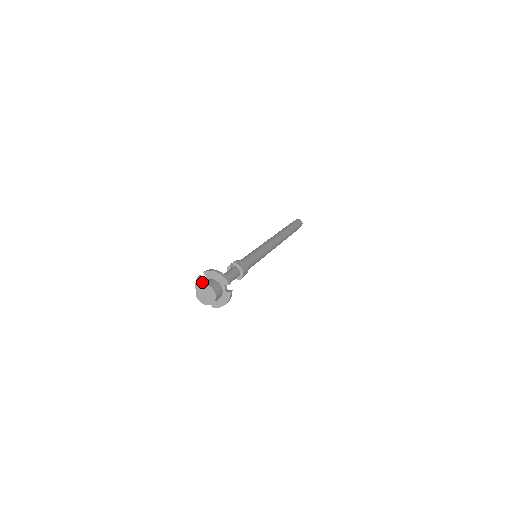
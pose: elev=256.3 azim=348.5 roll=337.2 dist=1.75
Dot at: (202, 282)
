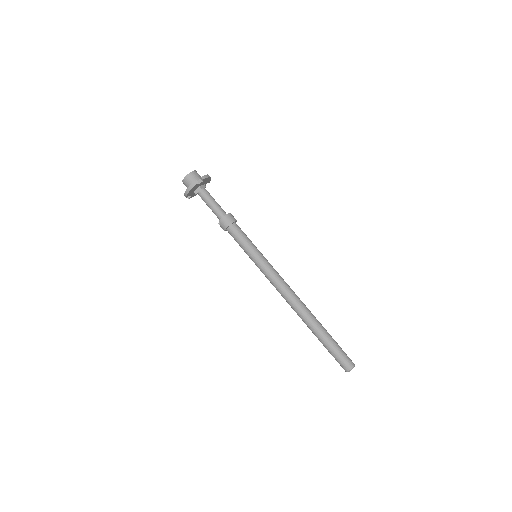
Dot at: occluded
